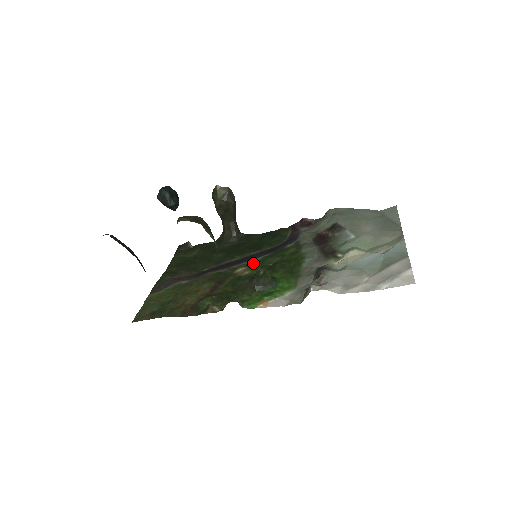
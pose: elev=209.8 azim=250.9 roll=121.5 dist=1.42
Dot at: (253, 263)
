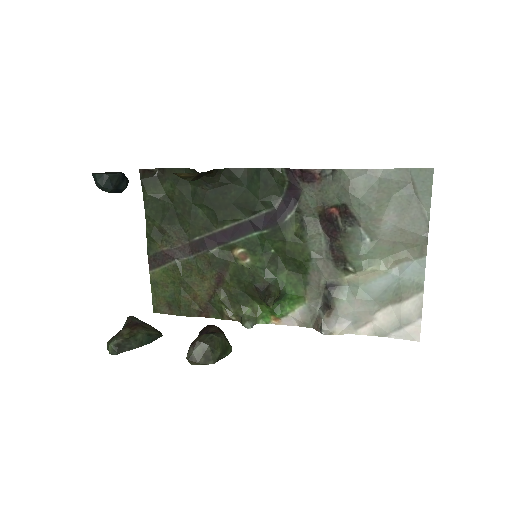
Dot at: (251, 243)
